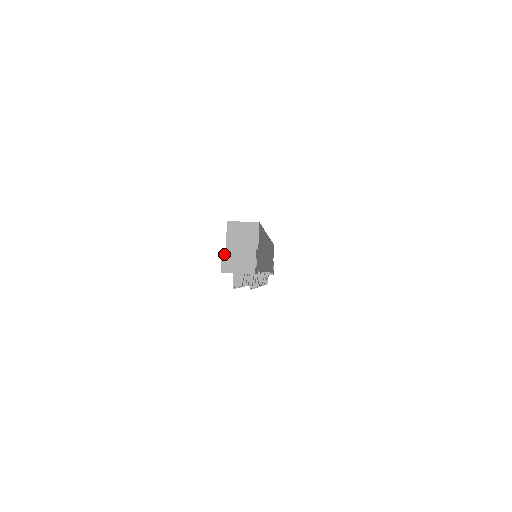
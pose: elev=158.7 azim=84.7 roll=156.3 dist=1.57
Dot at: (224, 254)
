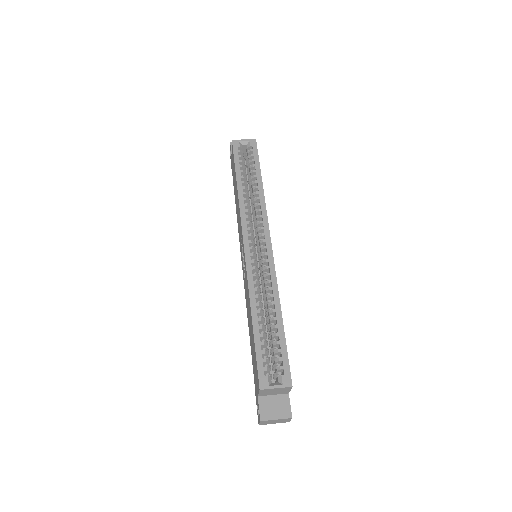
Dot at: (262, 422)
